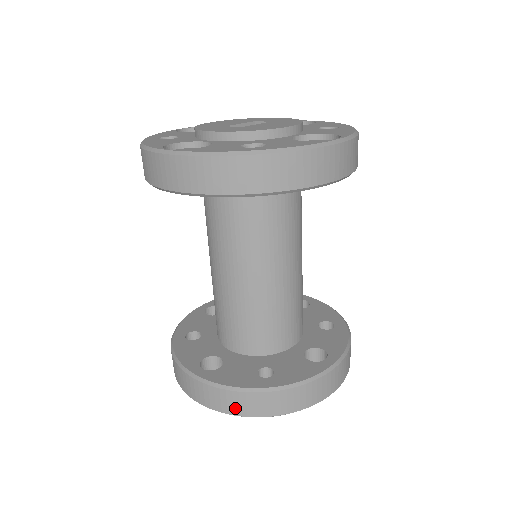
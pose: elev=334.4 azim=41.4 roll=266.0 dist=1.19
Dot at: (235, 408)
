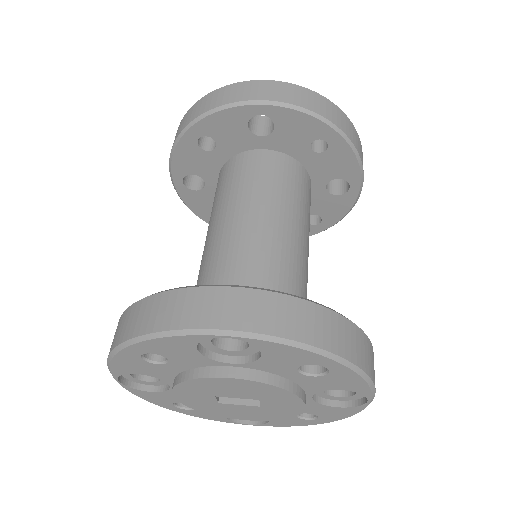
Dot at: (112, 344)
